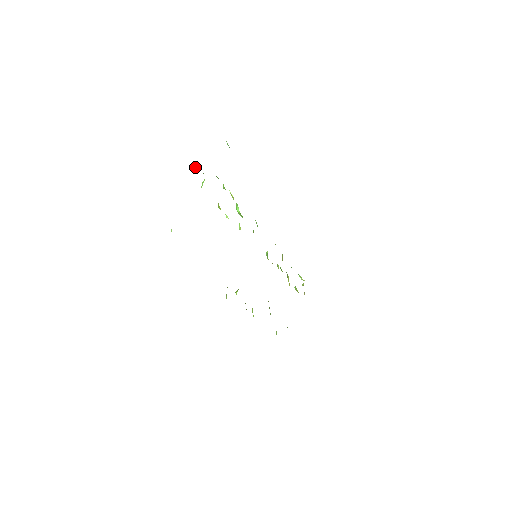
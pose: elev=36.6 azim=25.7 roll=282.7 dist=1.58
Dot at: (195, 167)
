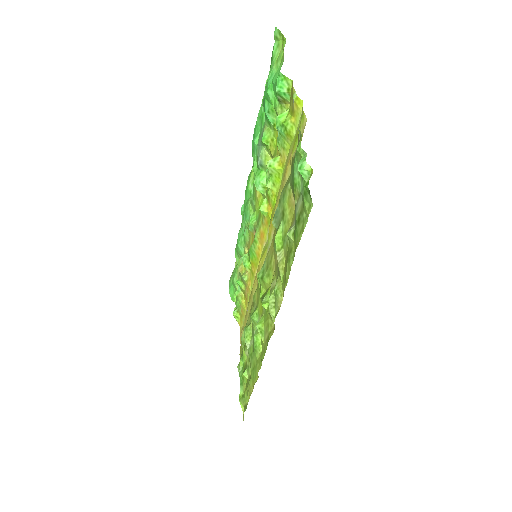
Dot at: (278, 86)
